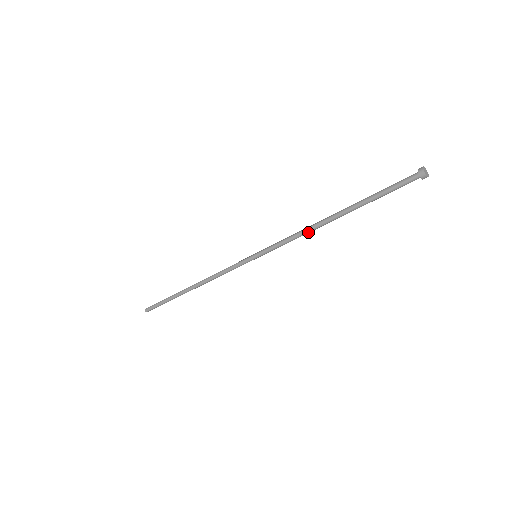
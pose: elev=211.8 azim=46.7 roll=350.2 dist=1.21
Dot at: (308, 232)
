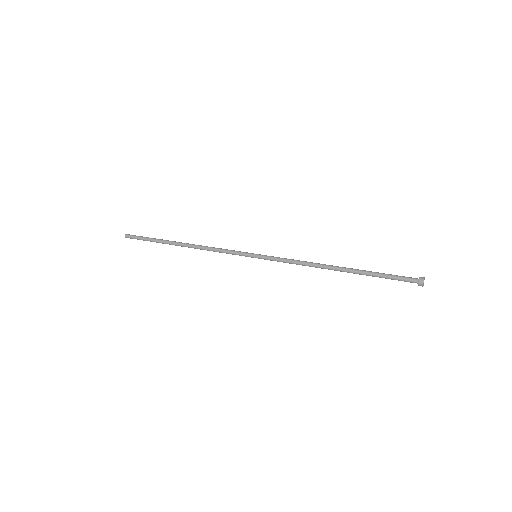
Dot at: (311, 266)
